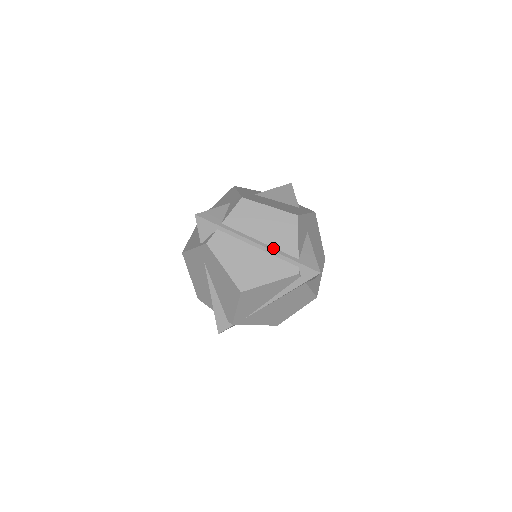
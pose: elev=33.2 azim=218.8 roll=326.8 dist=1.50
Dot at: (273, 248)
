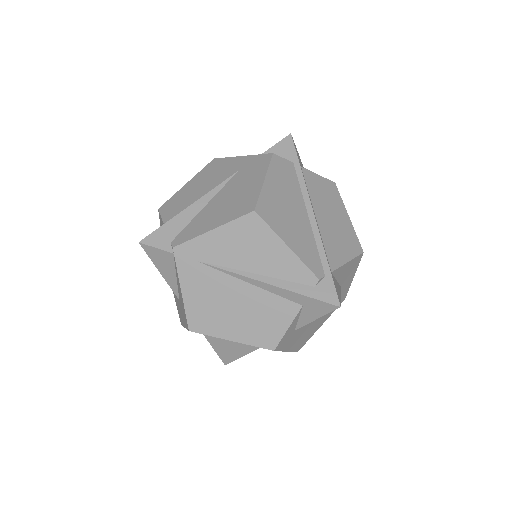
Dot at: (321, 234)
